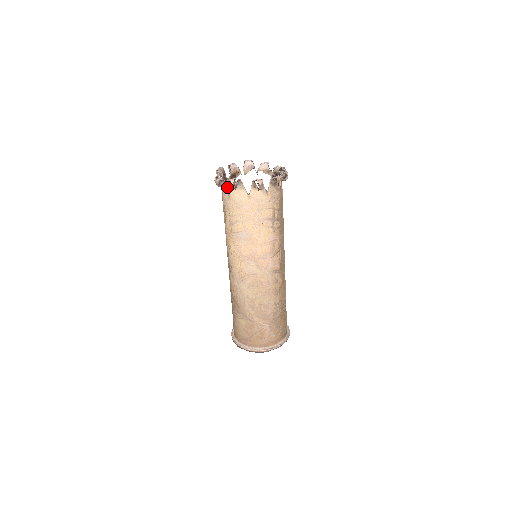
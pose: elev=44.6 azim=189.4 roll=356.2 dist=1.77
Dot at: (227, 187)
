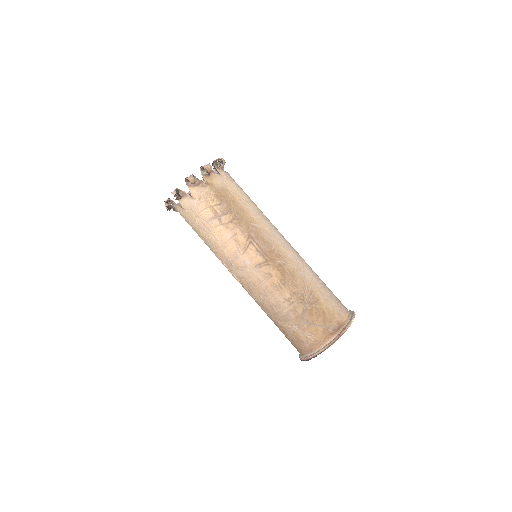
Dot at: occluded
